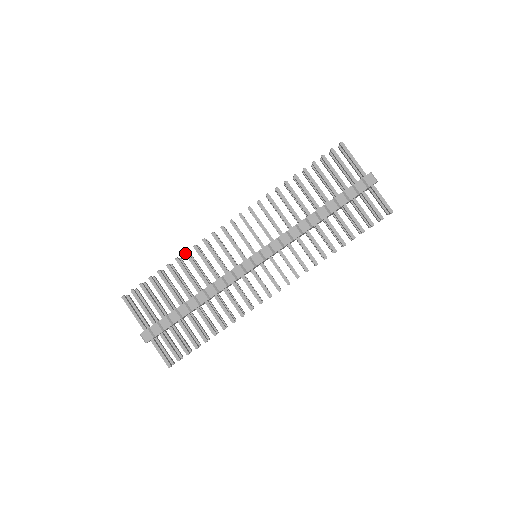
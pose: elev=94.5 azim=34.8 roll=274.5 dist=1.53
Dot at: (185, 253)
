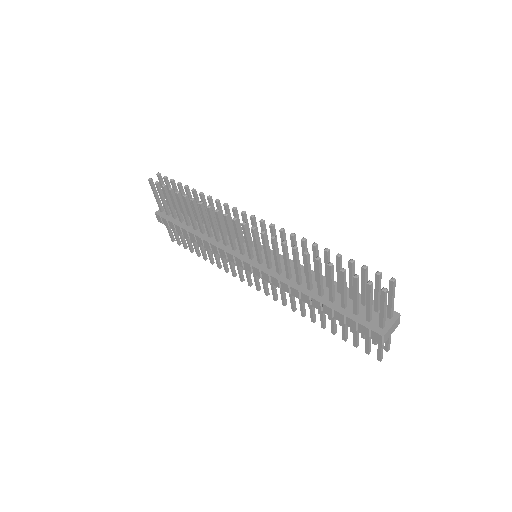
Dot at: (199, 204)
